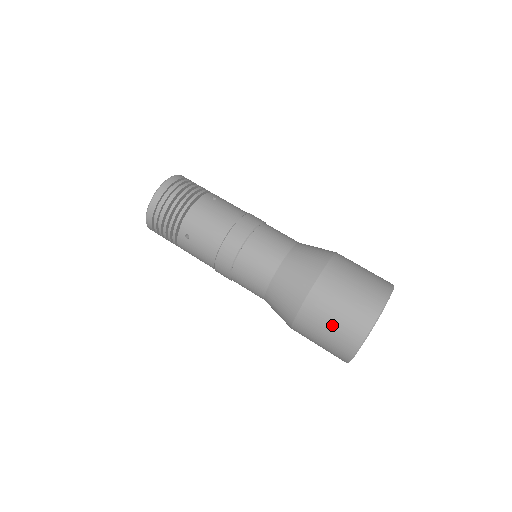
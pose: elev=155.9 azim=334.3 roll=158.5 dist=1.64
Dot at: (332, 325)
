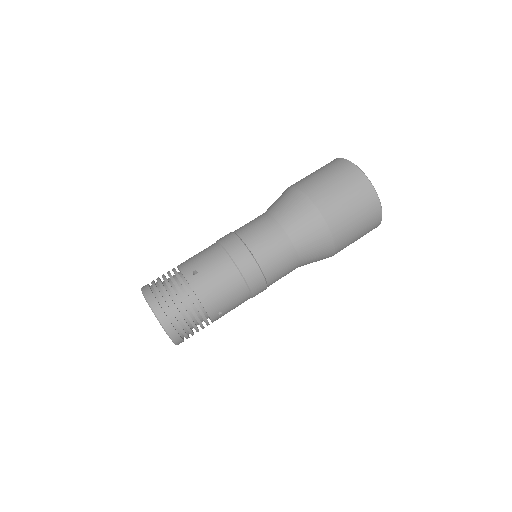
Dot at: (359, 230)
